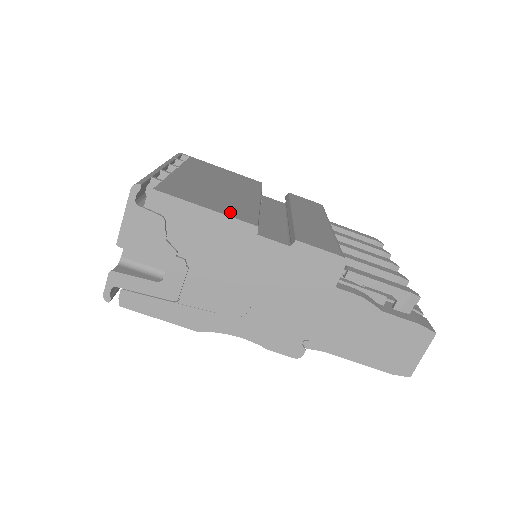
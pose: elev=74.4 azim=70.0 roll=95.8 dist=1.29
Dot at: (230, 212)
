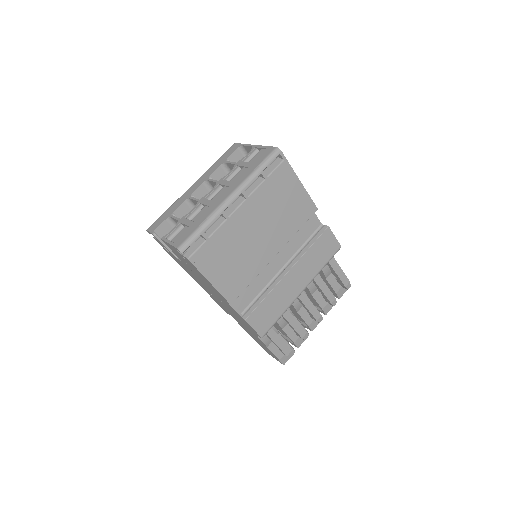
Dot at: (226, 286)
